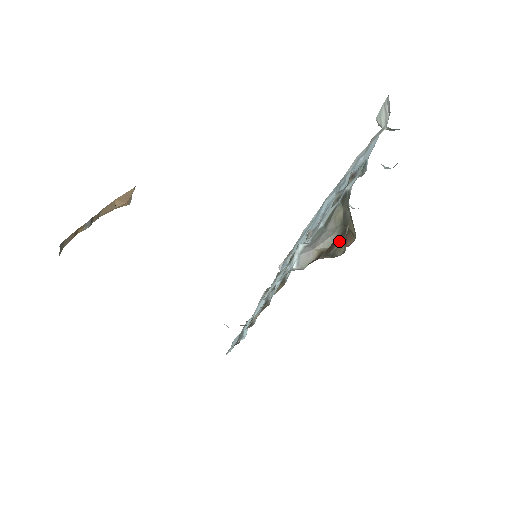
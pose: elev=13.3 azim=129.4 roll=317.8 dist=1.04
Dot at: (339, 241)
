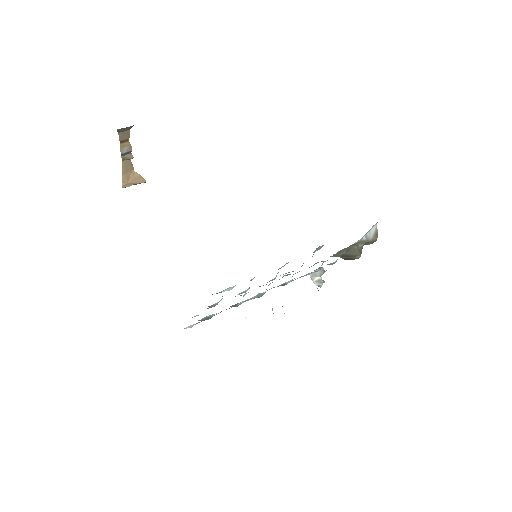
Dot at: occluded
